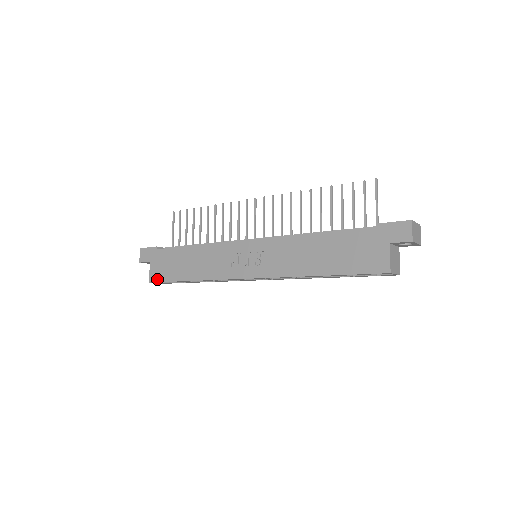
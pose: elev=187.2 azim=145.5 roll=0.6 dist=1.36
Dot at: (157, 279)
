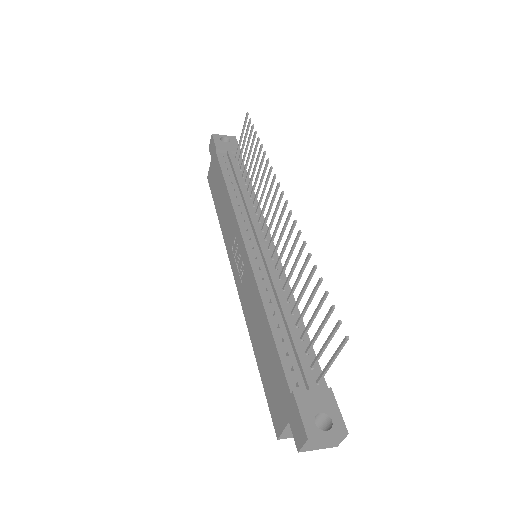
Dot at: (209, 182)
